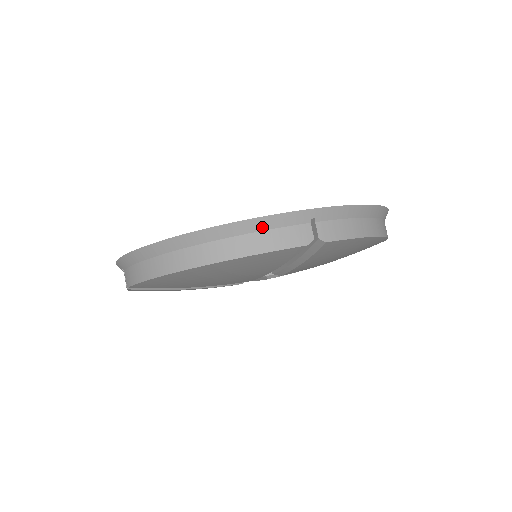
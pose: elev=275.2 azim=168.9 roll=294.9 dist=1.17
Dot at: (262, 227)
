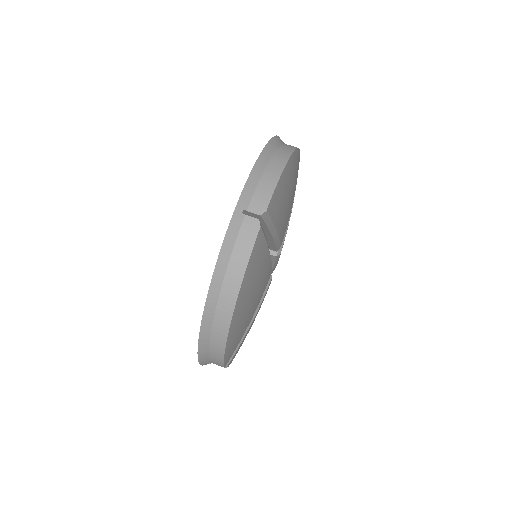
Dot at: (228, 254)
